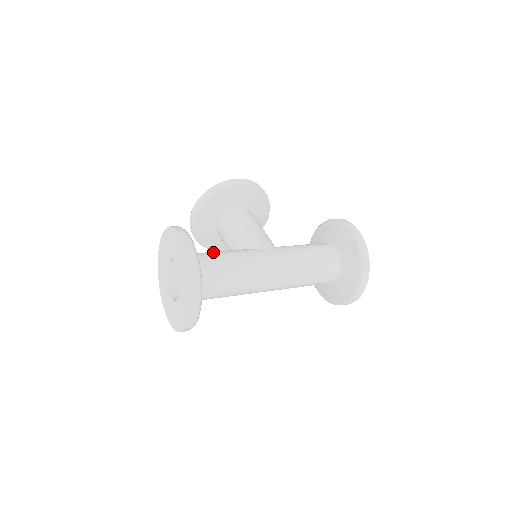
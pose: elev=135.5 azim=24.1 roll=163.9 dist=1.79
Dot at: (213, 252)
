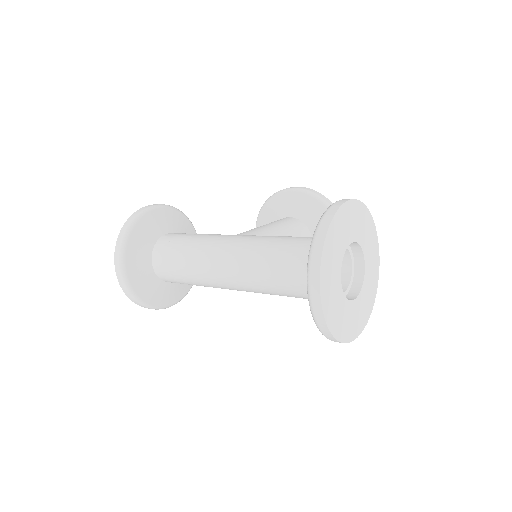
Dot at: occluded
